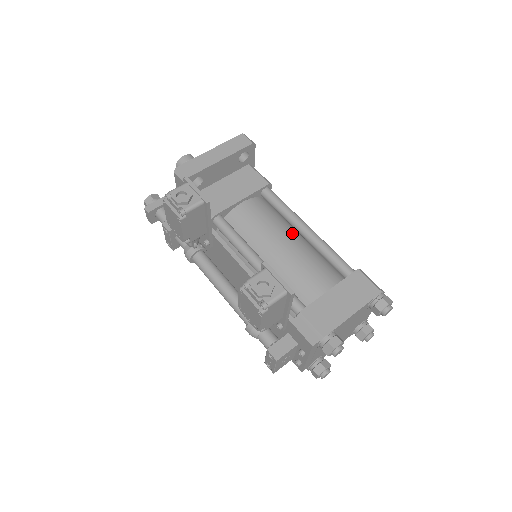
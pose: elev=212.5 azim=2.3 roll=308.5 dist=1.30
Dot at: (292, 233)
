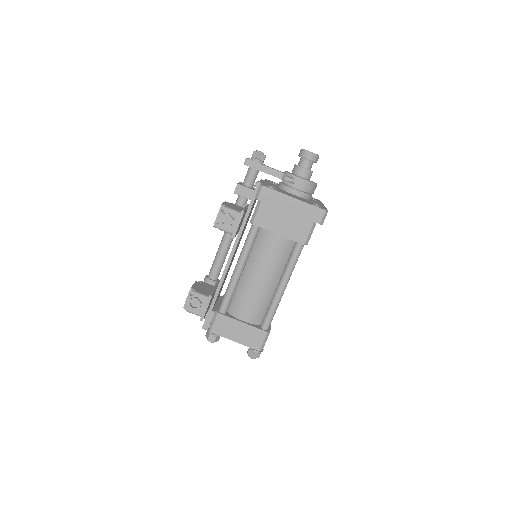
Dot at: (275, 278)
